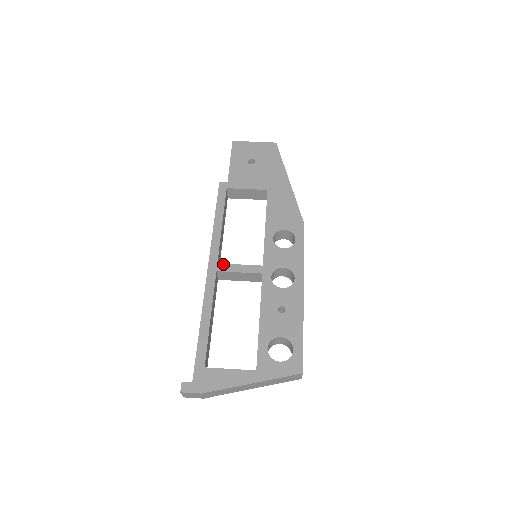
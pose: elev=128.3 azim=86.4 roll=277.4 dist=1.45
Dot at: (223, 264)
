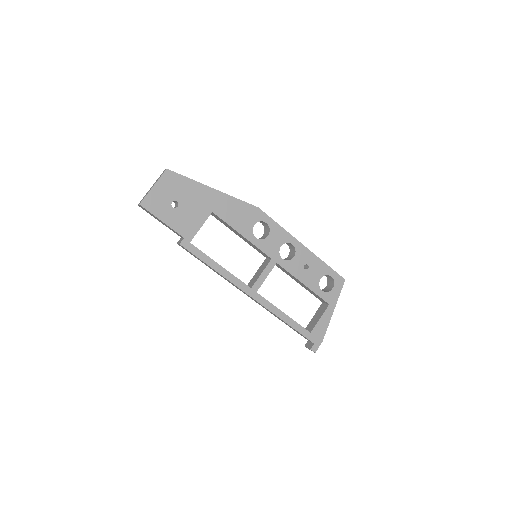
Dot at: (254, 285)
